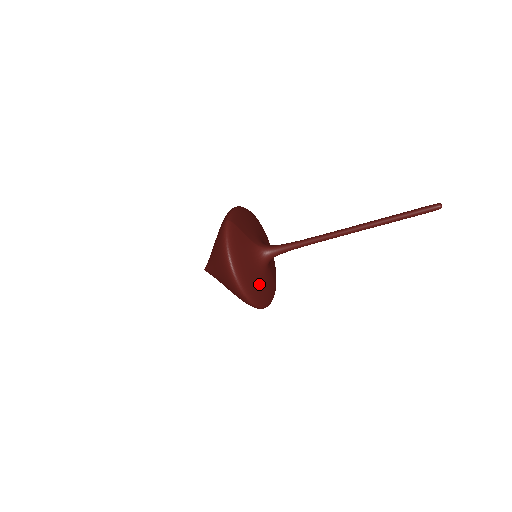
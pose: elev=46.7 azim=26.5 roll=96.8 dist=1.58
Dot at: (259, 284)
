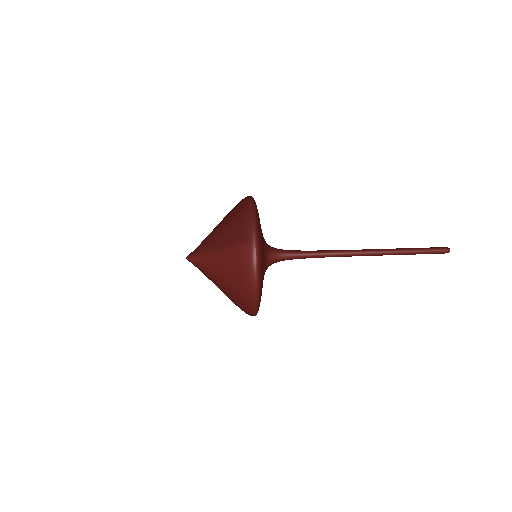
Dot at: occluded
